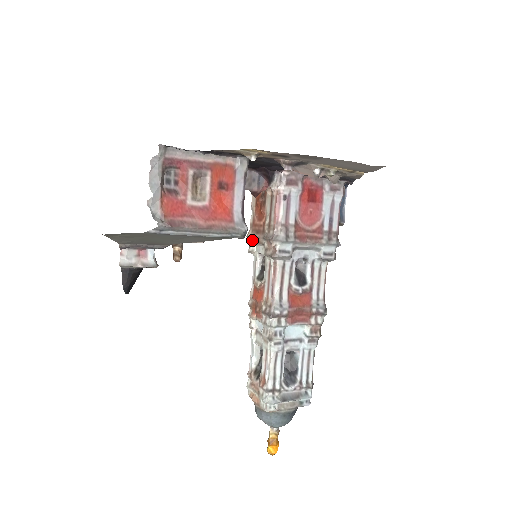
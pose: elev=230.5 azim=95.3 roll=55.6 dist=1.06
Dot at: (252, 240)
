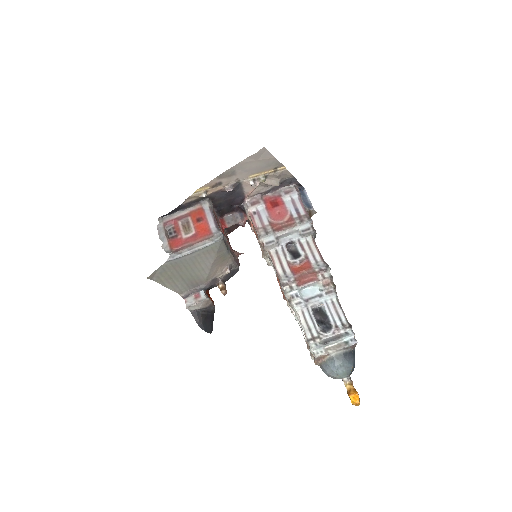
Dot at: (264, 256)
